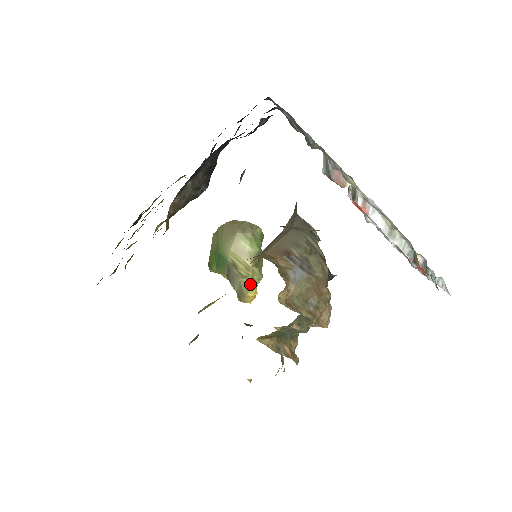
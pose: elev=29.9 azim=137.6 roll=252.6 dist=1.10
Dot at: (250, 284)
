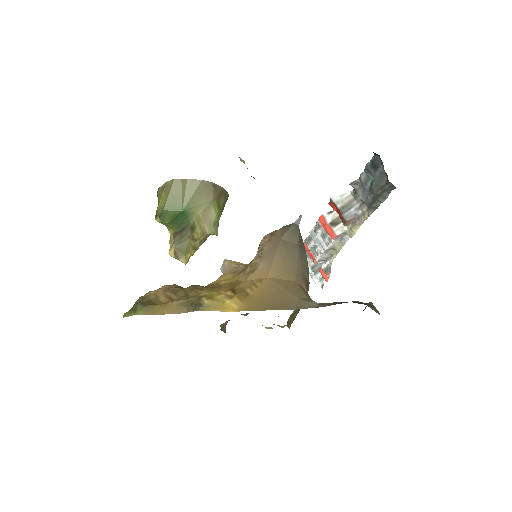
Dot at: (195, 247)
